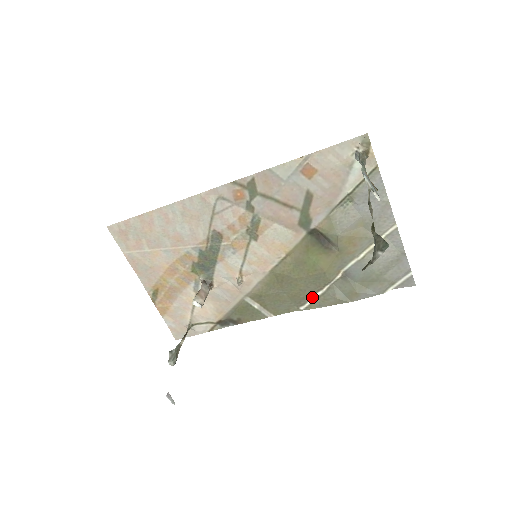
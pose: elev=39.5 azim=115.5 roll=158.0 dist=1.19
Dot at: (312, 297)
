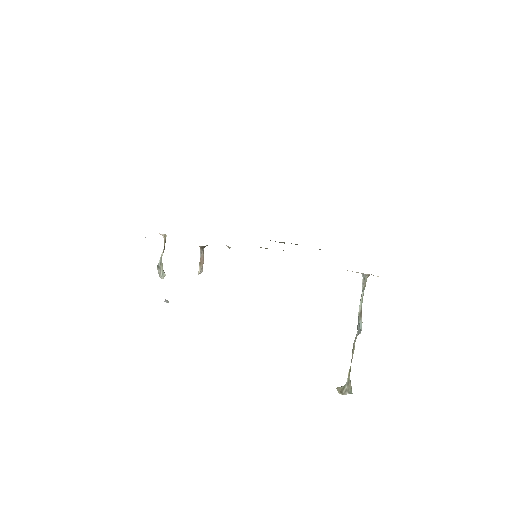
Dot at: occluded
